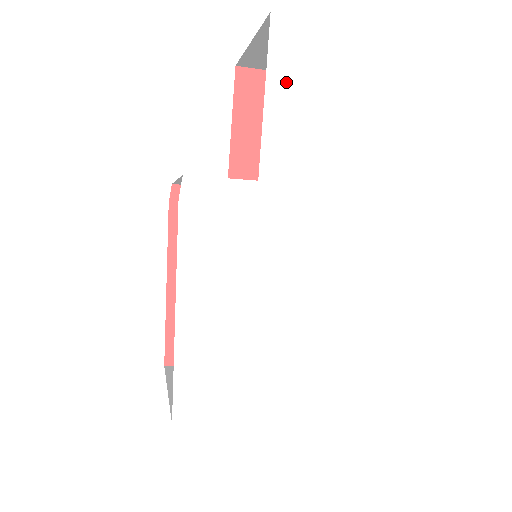
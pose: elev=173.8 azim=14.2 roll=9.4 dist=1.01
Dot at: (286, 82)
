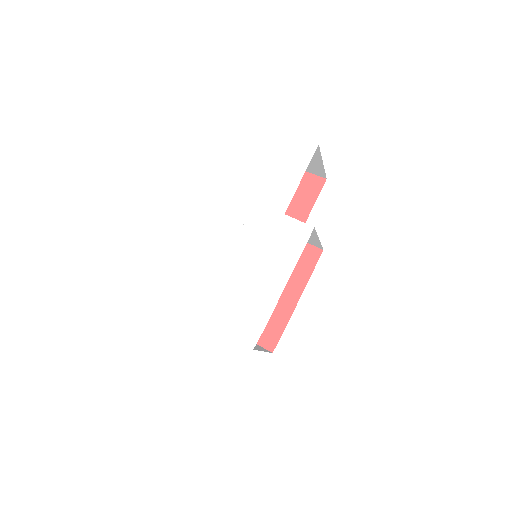
Dot at: (285, 165)
